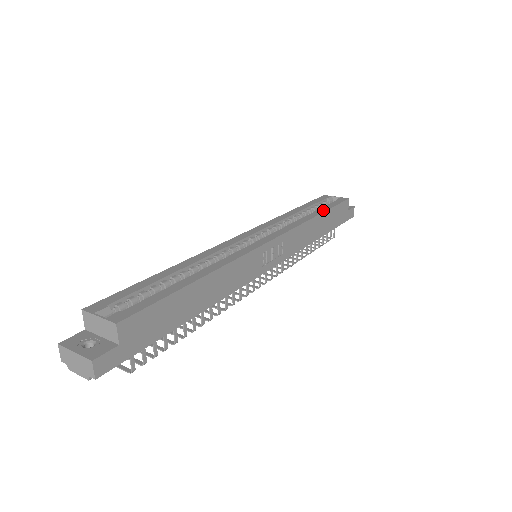
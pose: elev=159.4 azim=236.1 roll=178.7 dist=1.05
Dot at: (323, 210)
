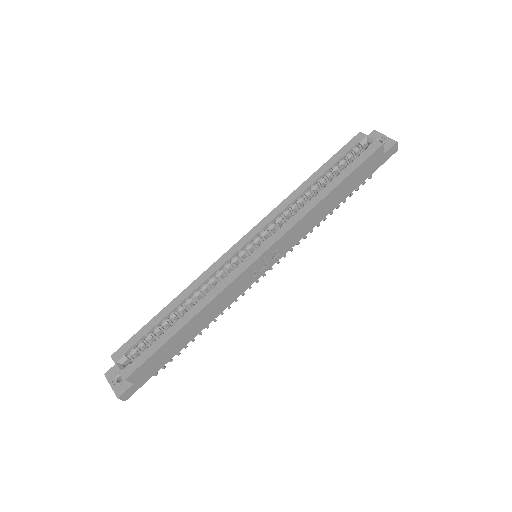
Dot at: (337, 182)
